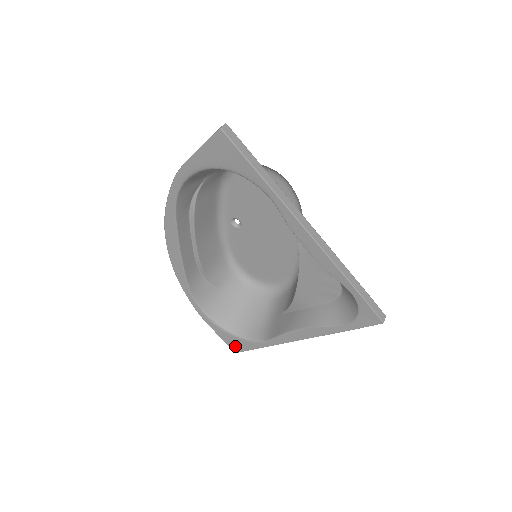
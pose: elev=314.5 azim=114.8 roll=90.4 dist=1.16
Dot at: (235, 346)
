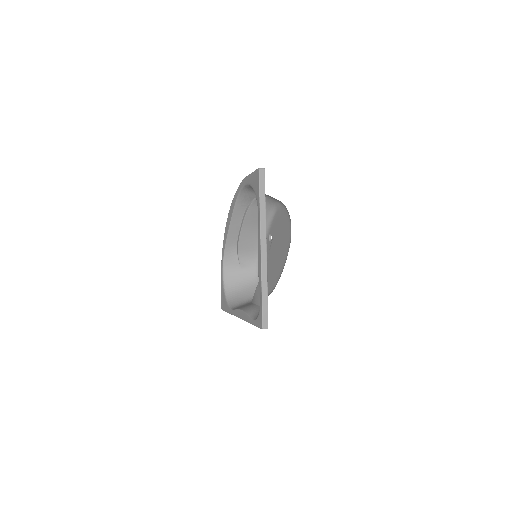
Dot at: (223, 304)
